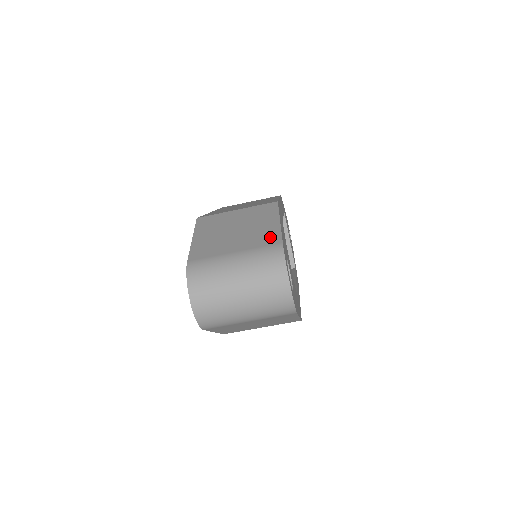
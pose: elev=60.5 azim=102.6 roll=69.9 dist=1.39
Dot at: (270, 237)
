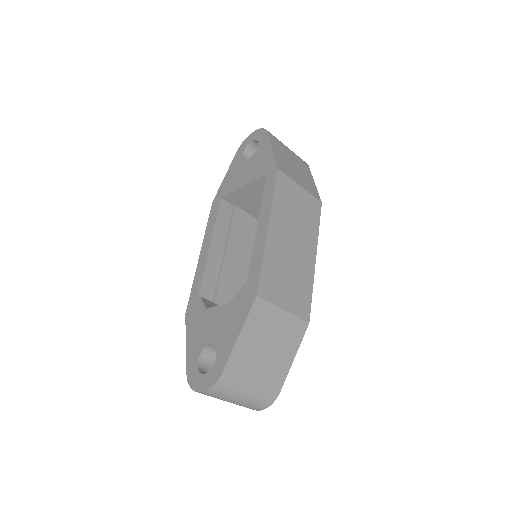
Dot at: (279, 378)
